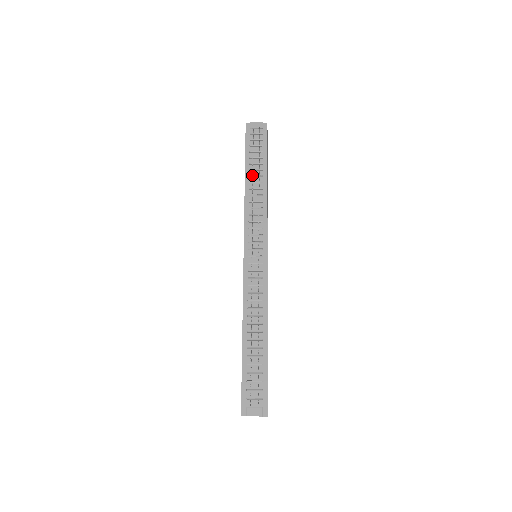
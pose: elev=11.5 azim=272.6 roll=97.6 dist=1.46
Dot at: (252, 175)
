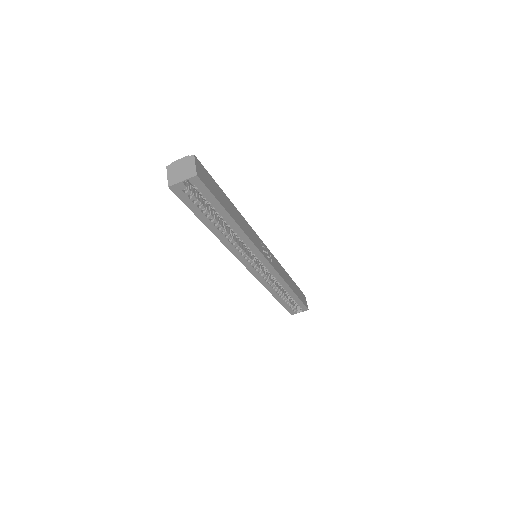
Dot at: occluded
